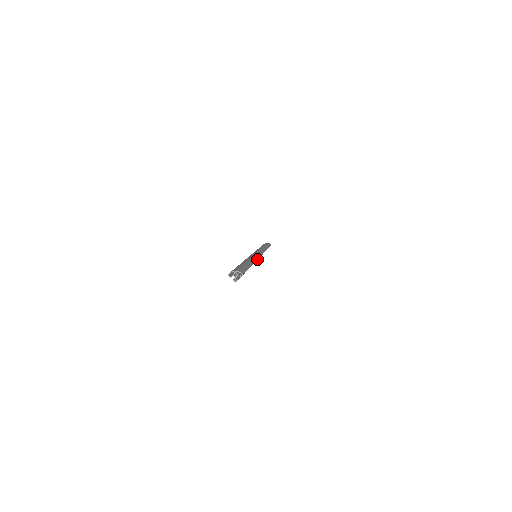
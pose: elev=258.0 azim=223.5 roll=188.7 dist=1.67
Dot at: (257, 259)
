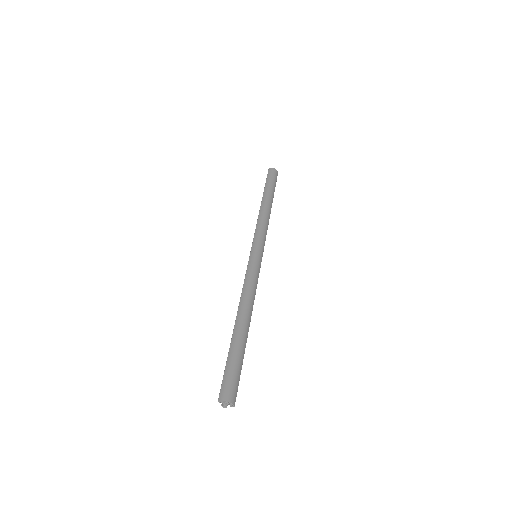
Dot at: occluded
